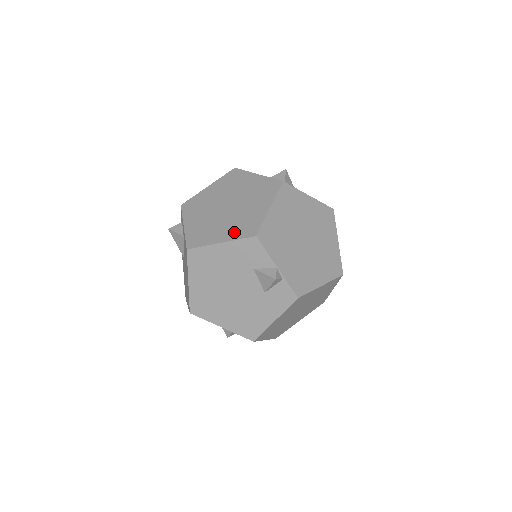
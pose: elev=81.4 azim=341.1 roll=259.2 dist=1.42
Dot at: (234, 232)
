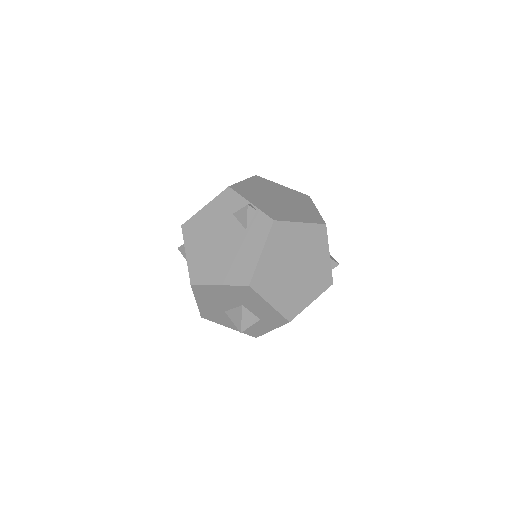
Dot at: occluded
